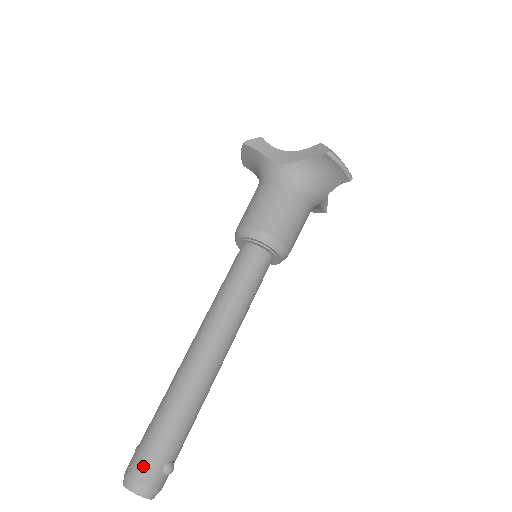
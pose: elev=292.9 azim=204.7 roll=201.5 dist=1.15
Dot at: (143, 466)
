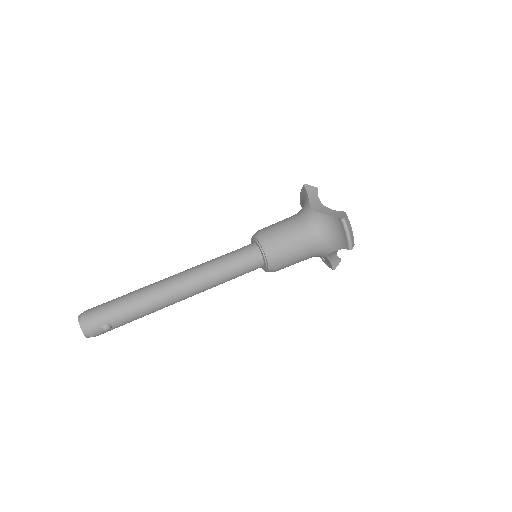
Dot at: (94, 313)
